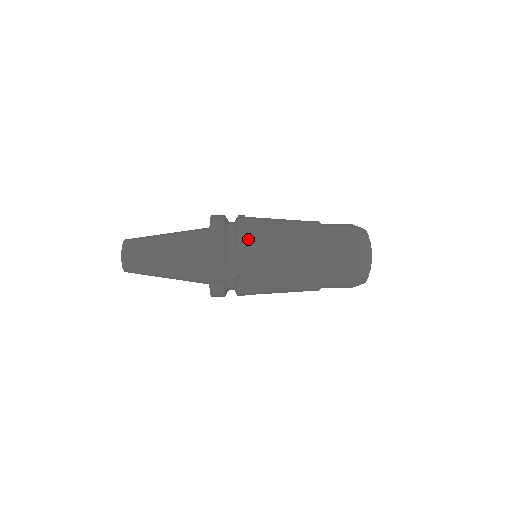
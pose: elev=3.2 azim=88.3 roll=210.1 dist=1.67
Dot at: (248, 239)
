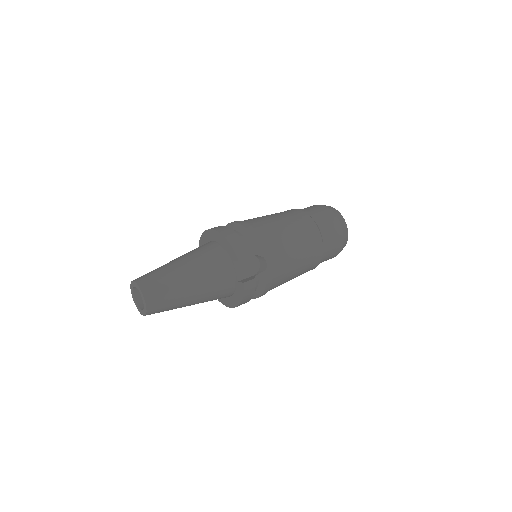
Dot at: (257, 230)
